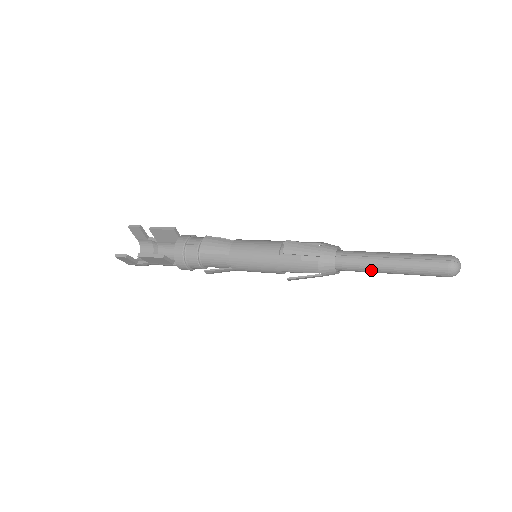
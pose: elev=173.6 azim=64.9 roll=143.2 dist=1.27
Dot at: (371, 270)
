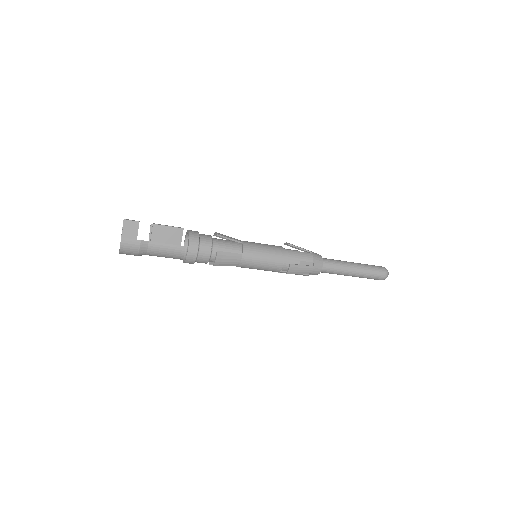
Dot at: (343, 267)
